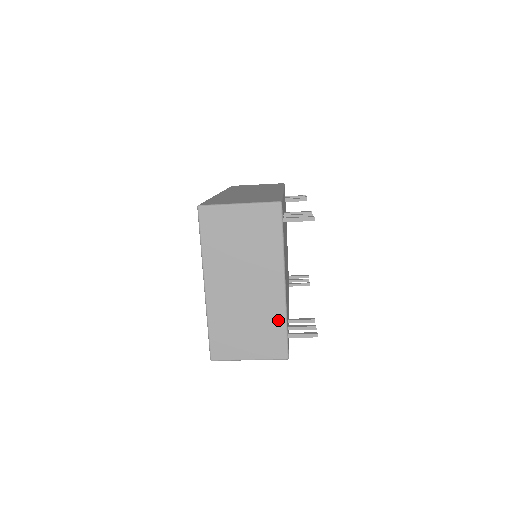
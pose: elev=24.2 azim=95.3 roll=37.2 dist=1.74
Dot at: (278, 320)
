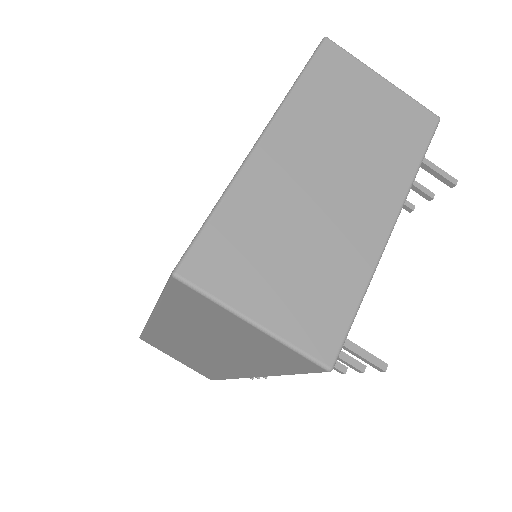
Dot at: (353, 279)
